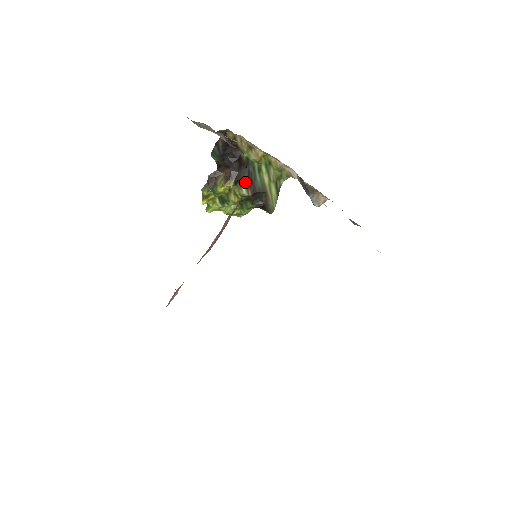
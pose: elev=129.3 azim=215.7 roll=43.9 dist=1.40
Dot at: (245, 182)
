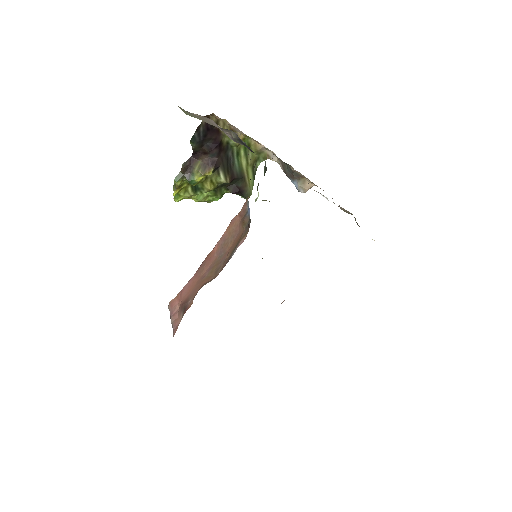
Dot at: (224, 169)
